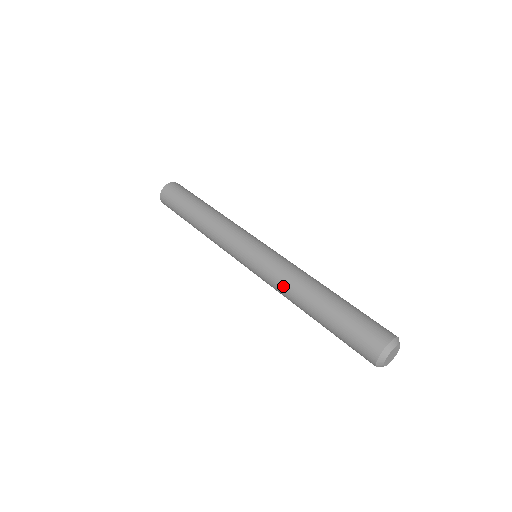
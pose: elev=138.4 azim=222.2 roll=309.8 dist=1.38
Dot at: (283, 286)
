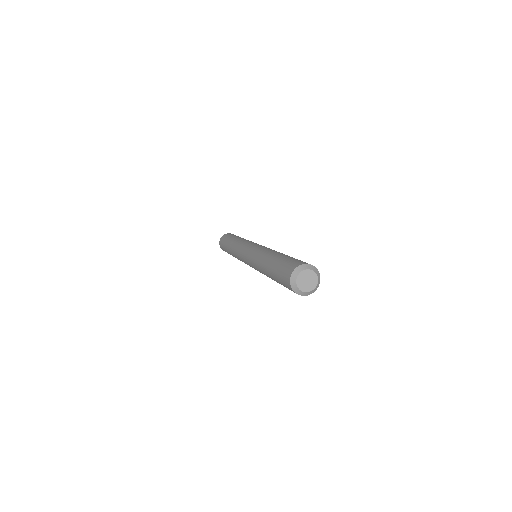
Dot at: (266, 250)
